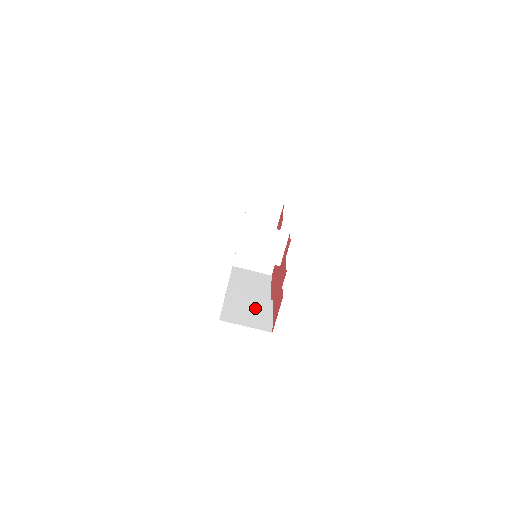
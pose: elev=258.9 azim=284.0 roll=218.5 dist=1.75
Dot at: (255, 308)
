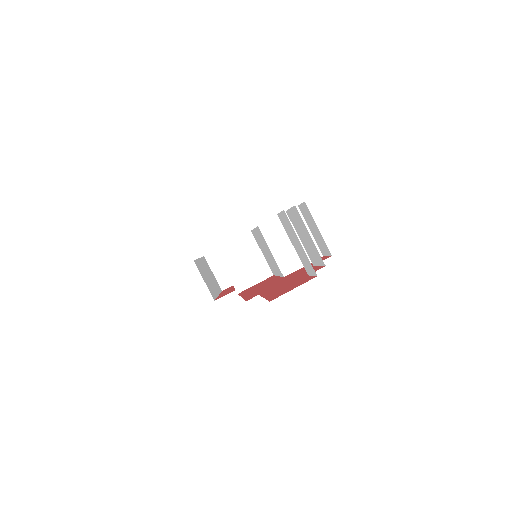
Dot at: occluded
